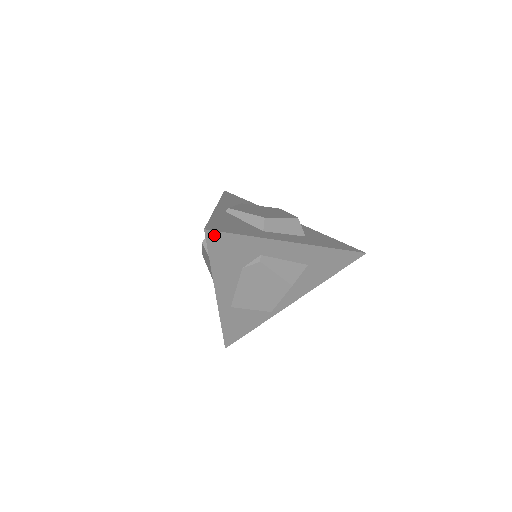
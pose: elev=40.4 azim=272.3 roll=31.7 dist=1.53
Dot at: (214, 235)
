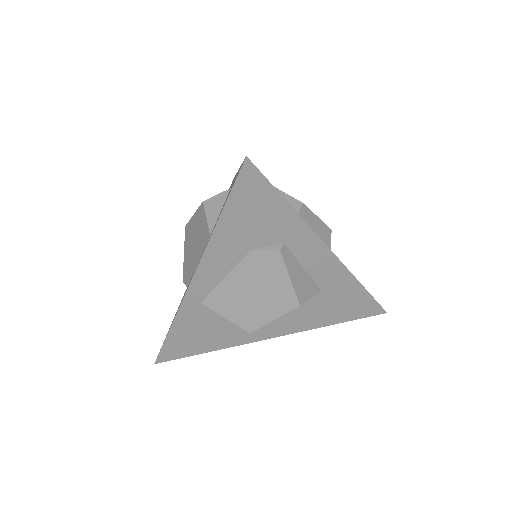
Dot at: (252, 174)
